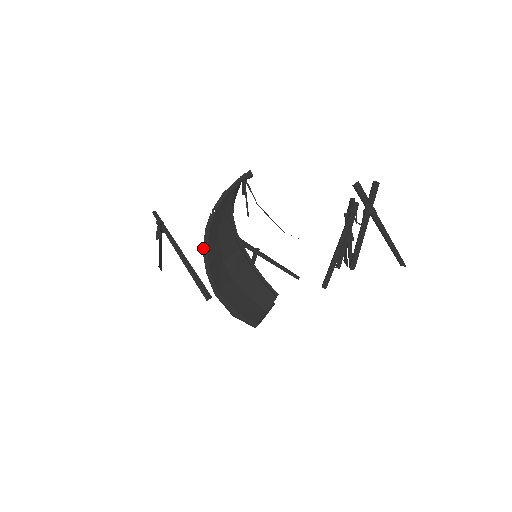
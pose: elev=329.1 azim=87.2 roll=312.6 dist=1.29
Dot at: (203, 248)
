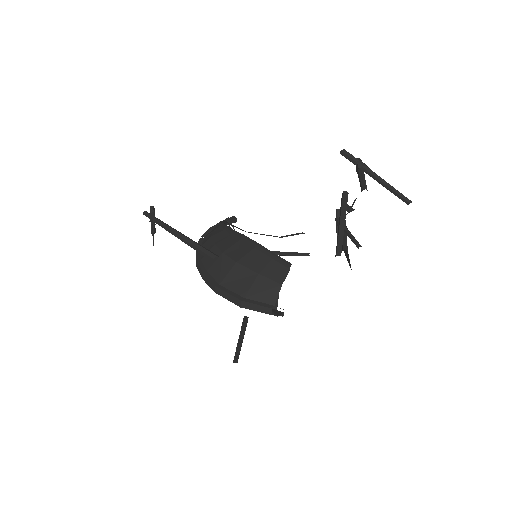
Dot at: (196, 258)
